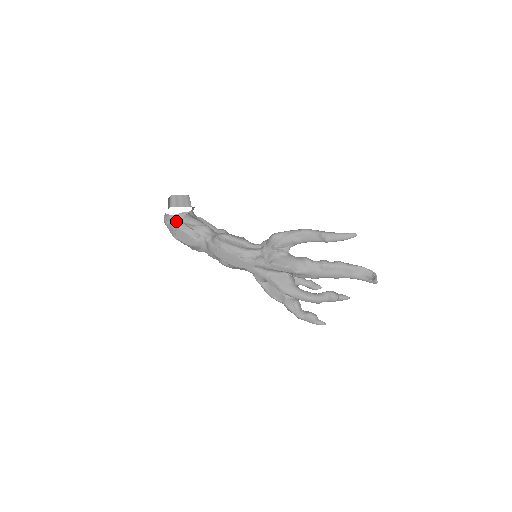
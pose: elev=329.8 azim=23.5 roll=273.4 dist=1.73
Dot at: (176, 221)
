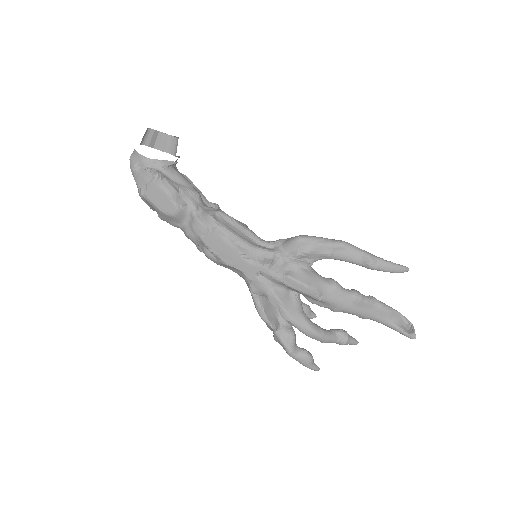
Dot at: (154, 170)
